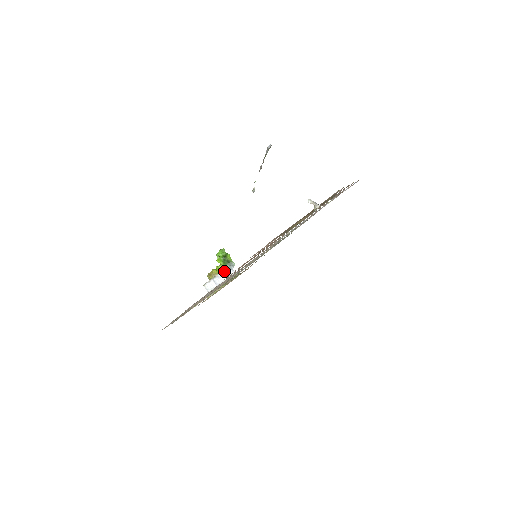
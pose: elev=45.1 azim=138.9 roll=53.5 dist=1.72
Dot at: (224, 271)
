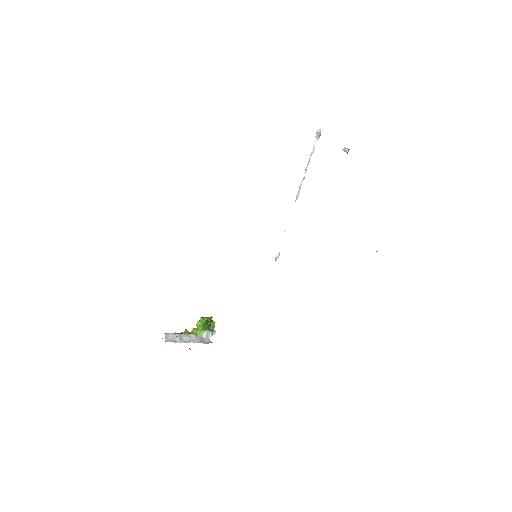
Dot at: (198, 334)
